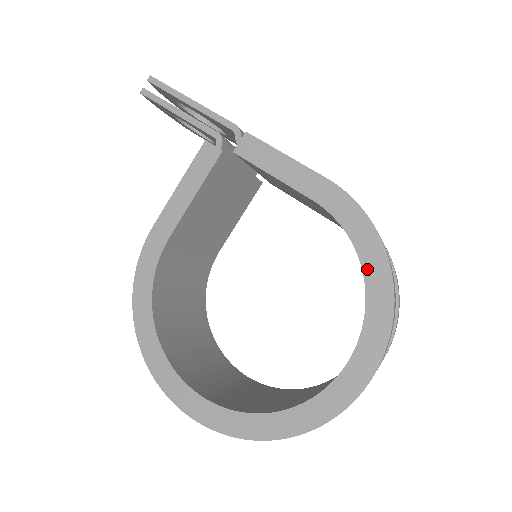
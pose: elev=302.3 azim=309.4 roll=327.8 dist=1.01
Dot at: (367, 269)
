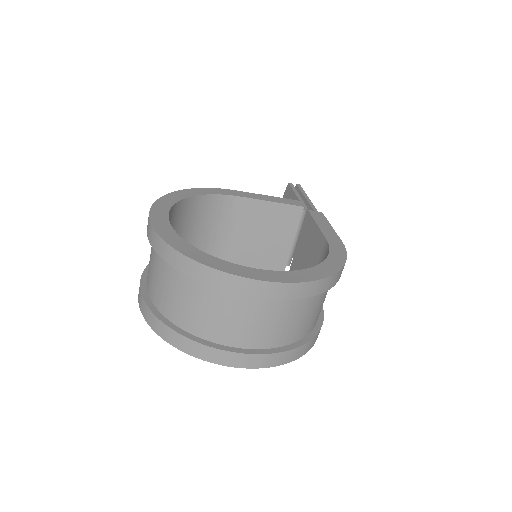
Dot at: (324, 264)
